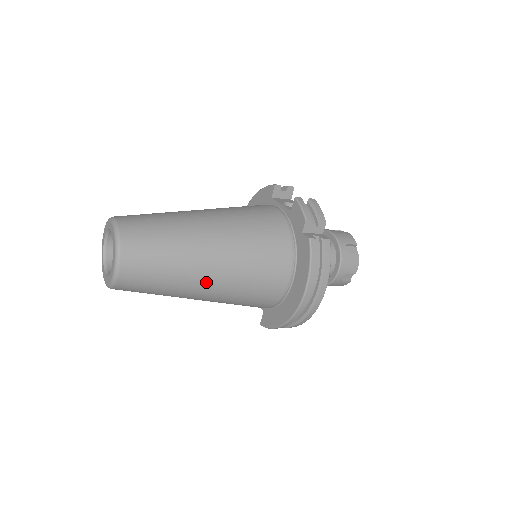
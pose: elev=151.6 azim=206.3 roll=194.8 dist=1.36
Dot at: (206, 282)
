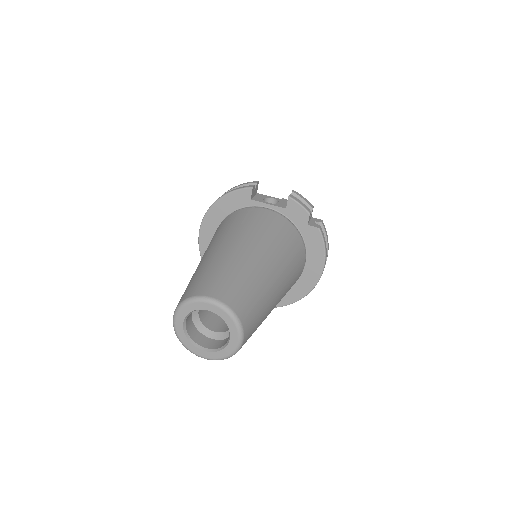
Dot at: (275, 305)
